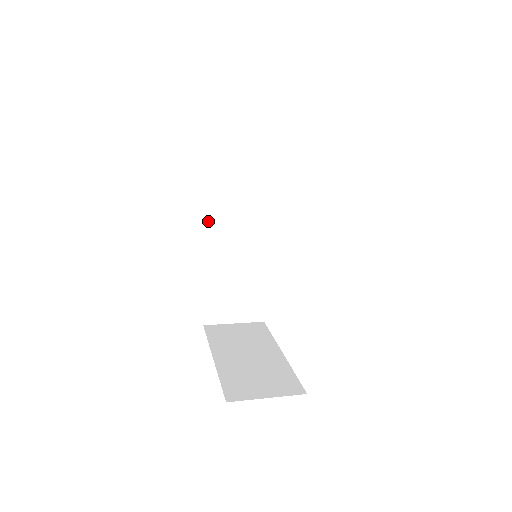
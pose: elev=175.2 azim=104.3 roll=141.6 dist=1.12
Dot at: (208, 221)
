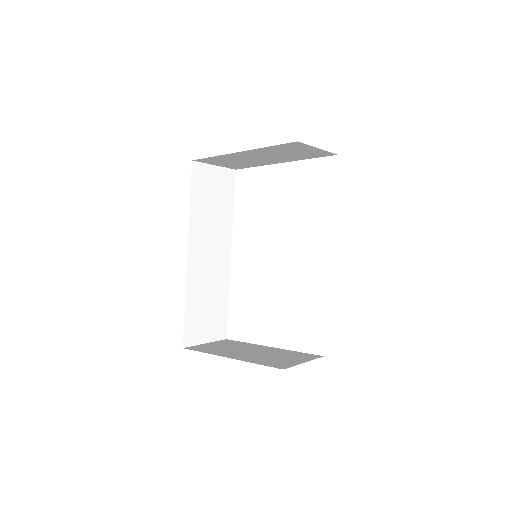
Dot at: (189, 241)
